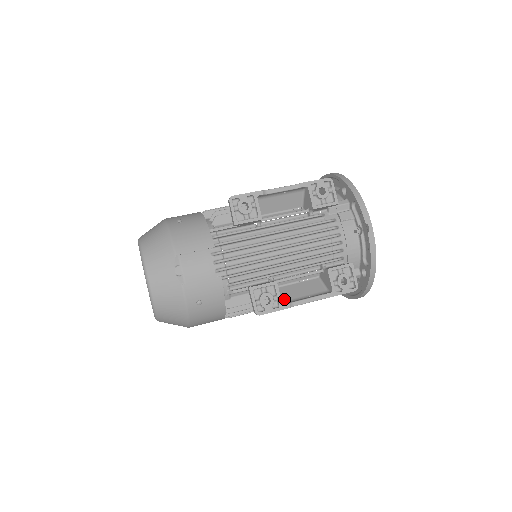
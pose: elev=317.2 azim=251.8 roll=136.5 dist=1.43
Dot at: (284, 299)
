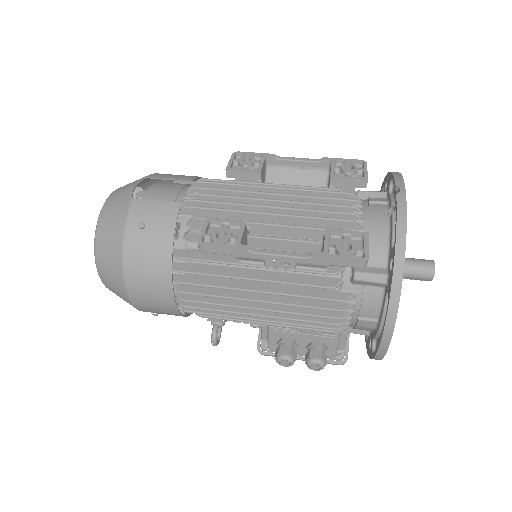
Dot at: occluded
